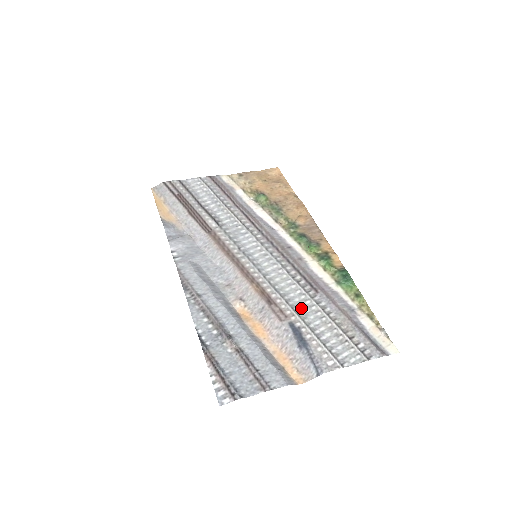
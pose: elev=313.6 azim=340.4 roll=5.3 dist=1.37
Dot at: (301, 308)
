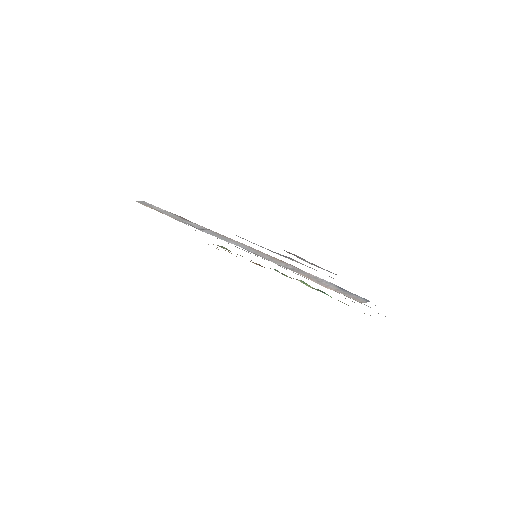
Dot at: occluded
